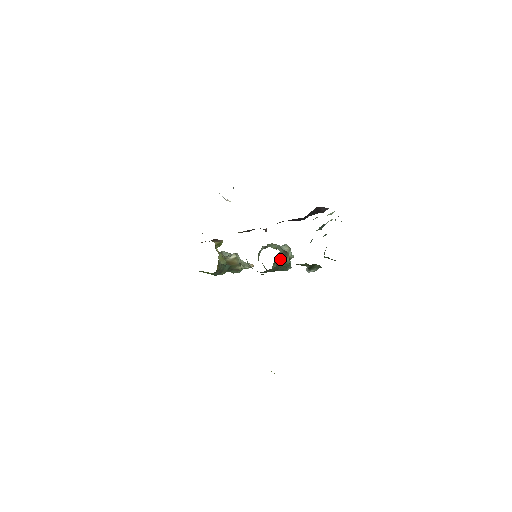
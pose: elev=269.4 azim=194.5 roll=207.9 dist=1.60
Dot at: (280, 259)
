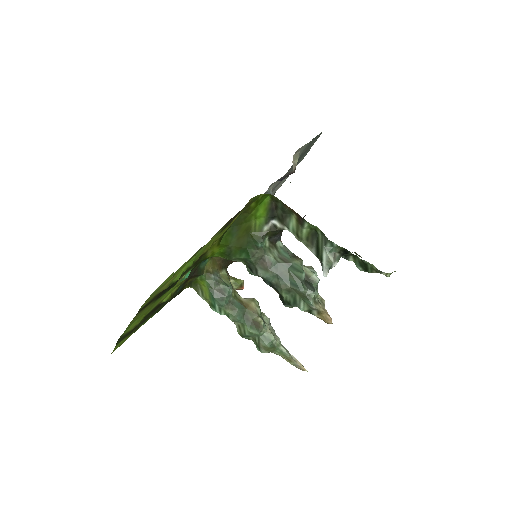
Dot at: (285, 257)
